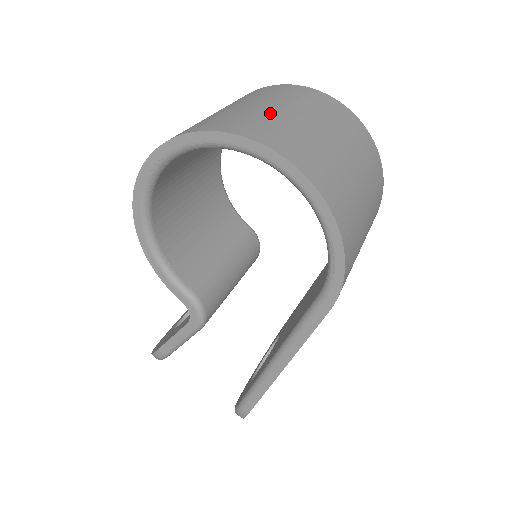
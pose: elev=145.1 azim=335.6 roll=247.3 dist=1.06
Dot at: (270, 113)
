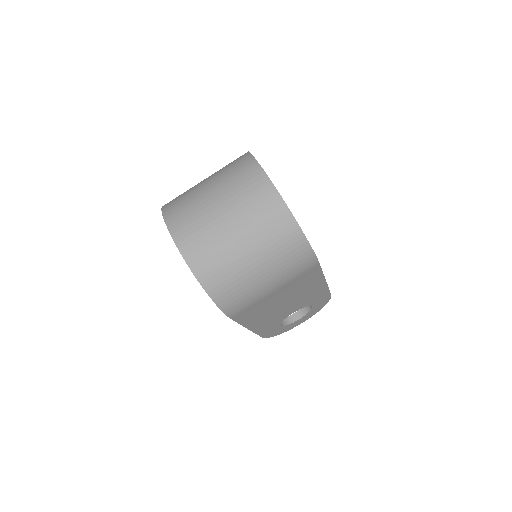
Dot at: (202, 202)
